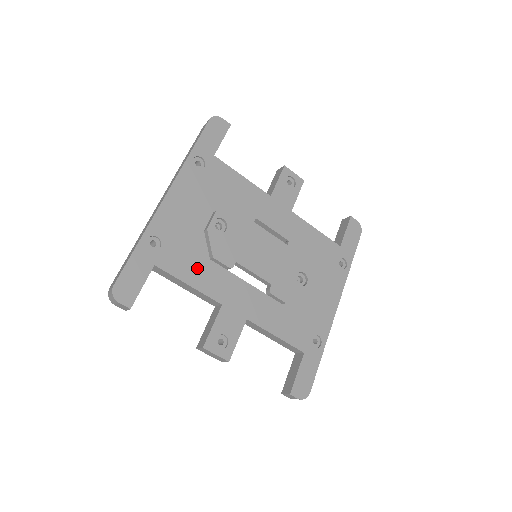
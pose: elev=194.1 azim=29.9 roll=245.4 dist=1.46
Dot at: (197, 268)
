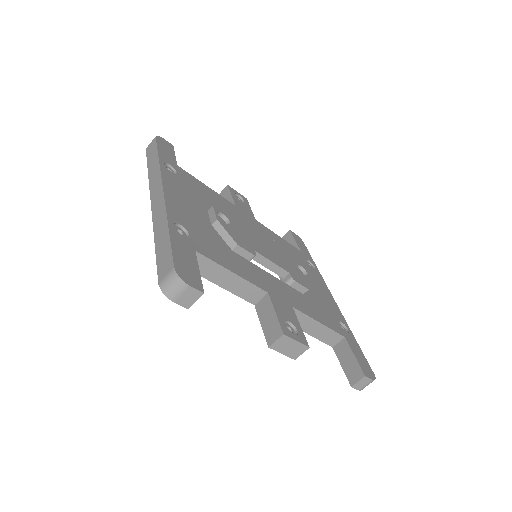
Dot at: (229, 257)
